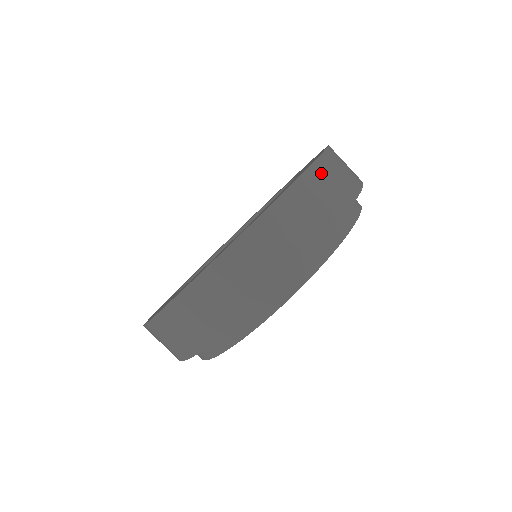
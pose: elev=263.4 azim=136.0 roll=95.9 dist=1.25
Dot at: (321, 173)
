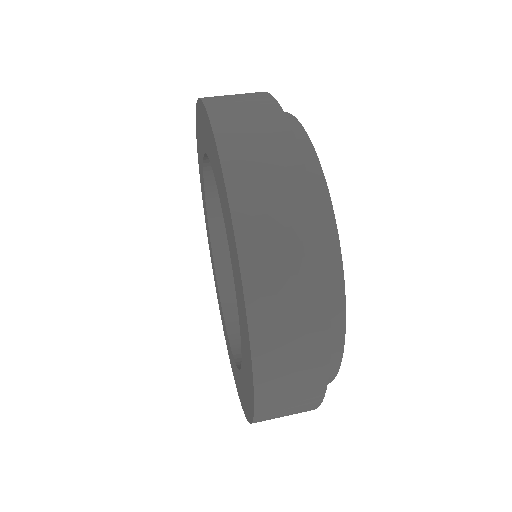
Dot at: occluded
